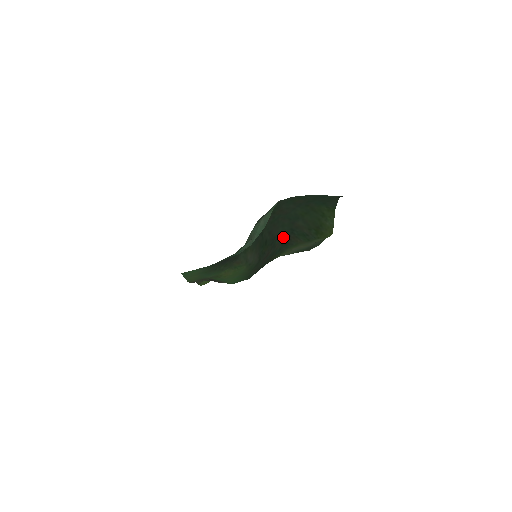
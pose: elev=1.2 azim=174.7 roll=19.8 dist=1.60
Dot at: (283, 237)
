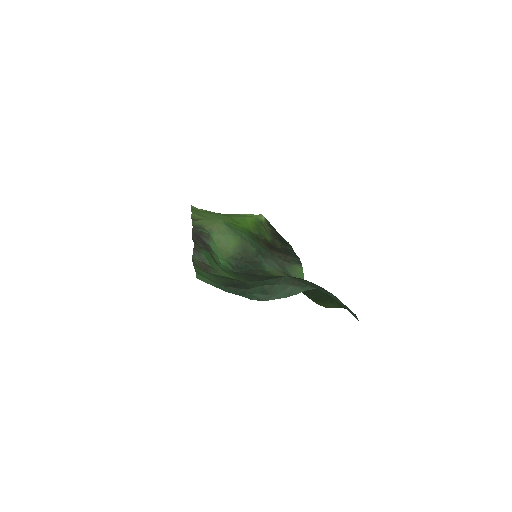
Dot at: occluded
